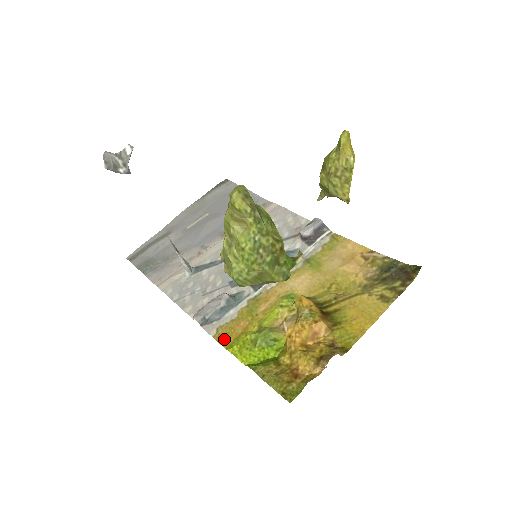
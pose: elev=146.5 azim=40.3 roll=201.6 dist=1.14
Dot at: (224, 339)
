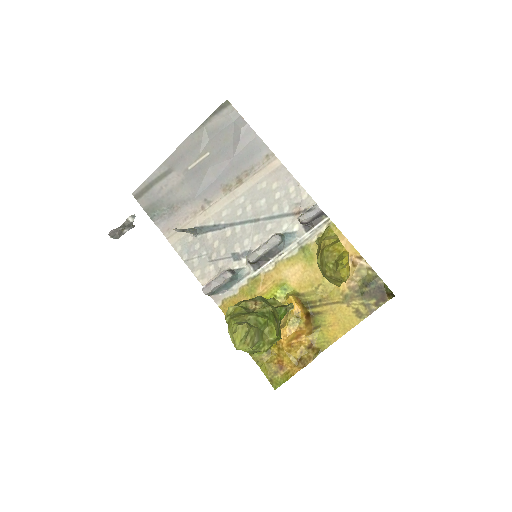
Dot at: occluded
